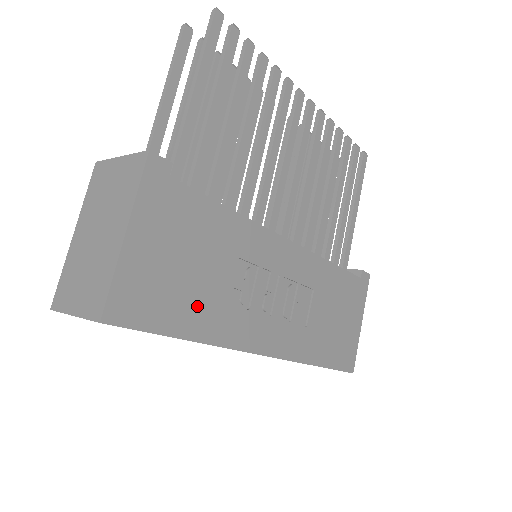
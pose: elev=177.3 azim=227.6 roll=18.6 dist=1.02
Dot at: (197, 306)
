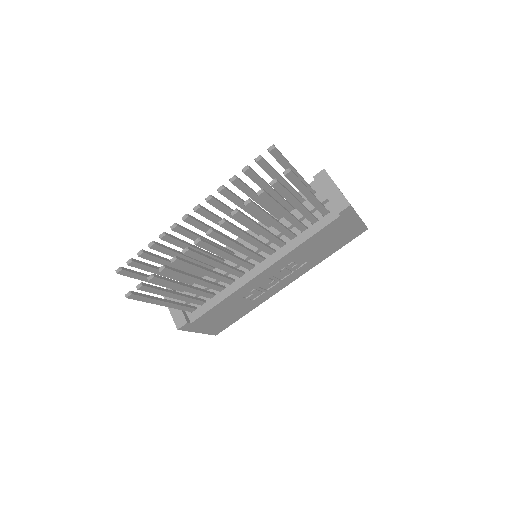
Dot at: (241, 311)
